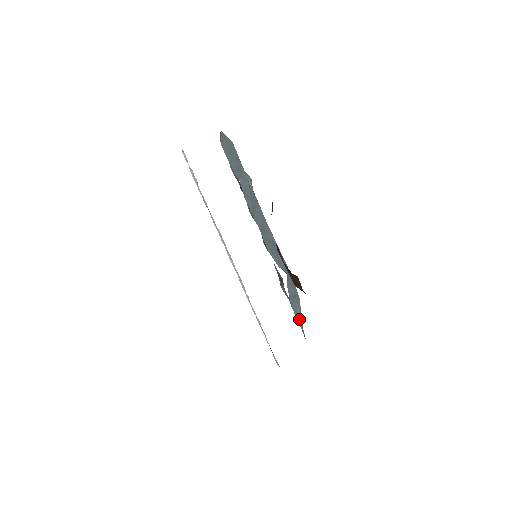
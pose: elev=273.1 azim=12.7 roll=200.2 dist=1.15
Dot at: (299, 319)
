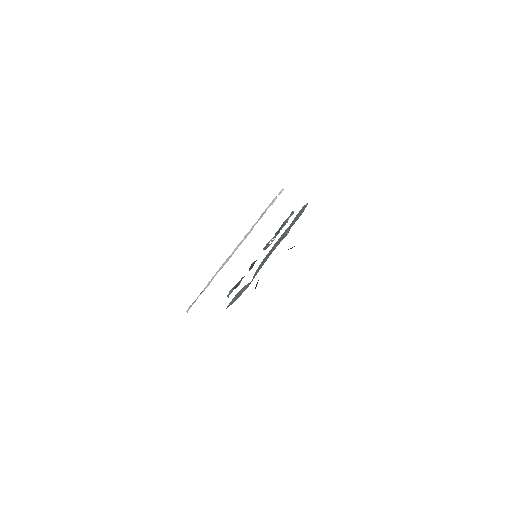
Dot at: (230, 303)
